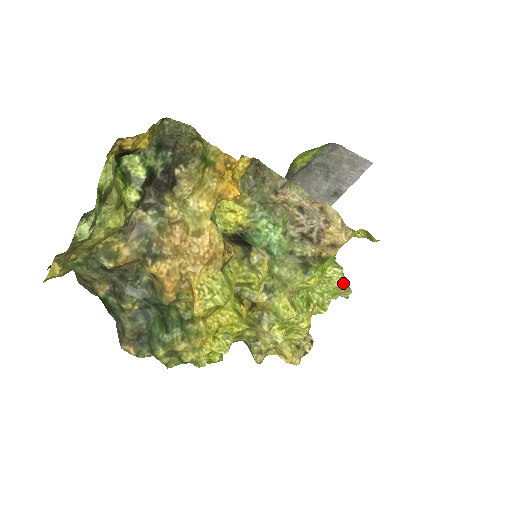
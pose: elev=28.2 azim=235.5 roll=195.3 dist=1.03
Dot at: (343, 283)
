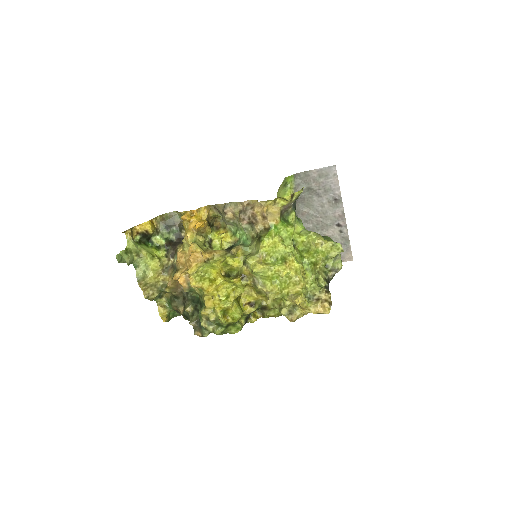
Dot at: (316, 240)
